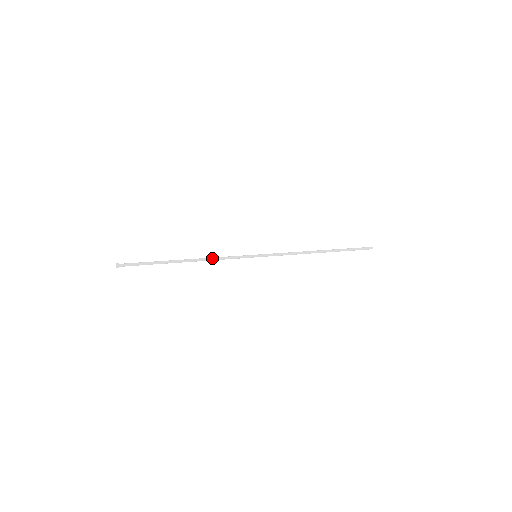
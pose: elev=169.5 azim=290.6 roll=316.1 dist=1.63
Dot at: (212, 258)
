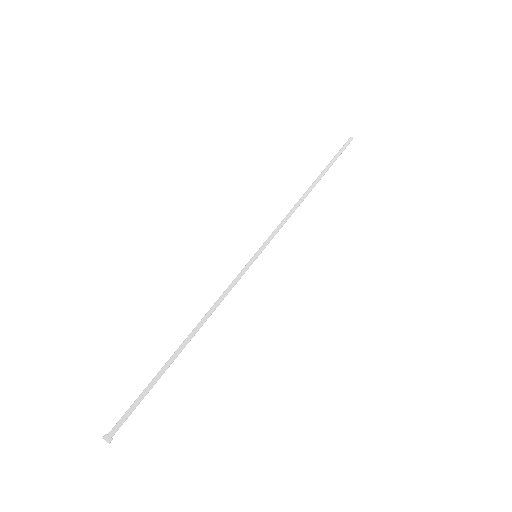
Dot at: (214, 308)
